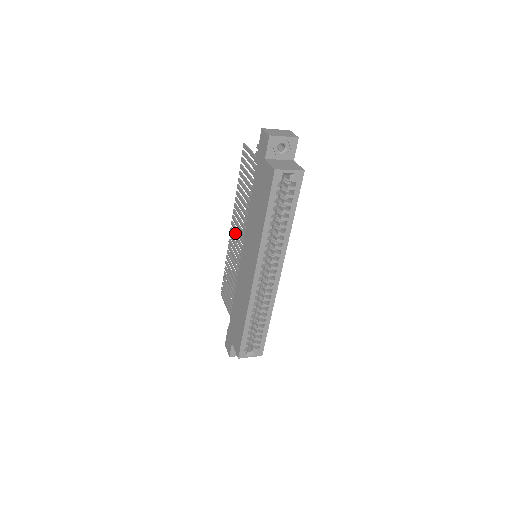
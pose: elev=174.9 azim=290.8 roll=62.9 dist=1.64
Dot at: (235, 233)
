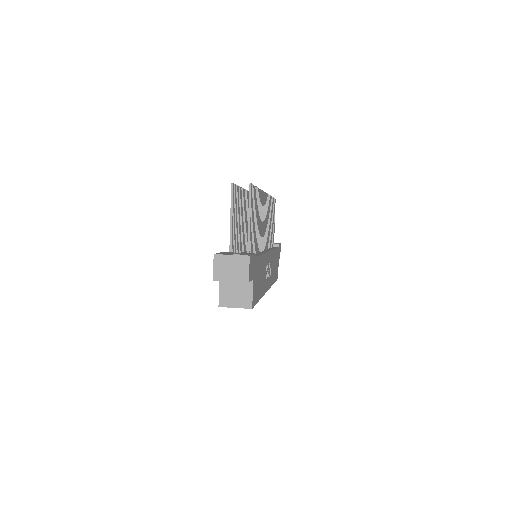
Dot at: occluded
